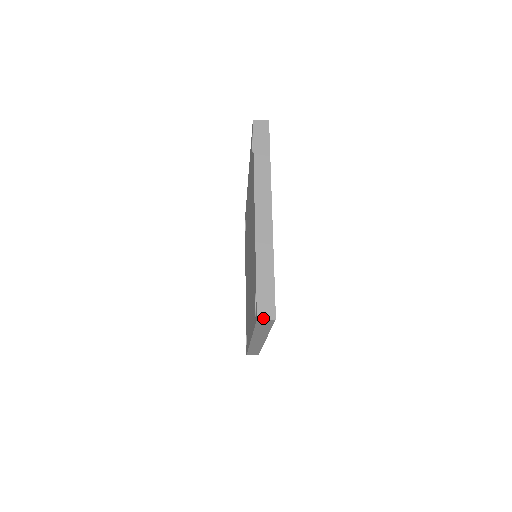
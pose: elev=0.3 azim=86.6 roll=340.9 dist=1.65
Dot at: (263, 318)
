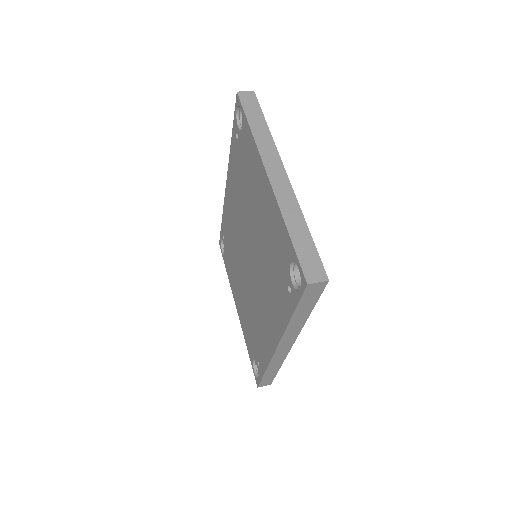
Dot at: (314, 281)
